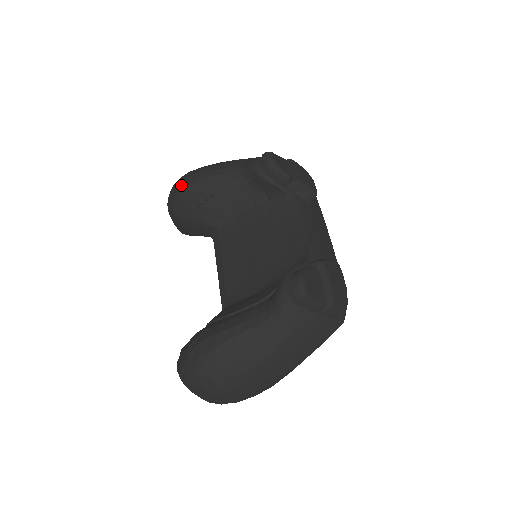
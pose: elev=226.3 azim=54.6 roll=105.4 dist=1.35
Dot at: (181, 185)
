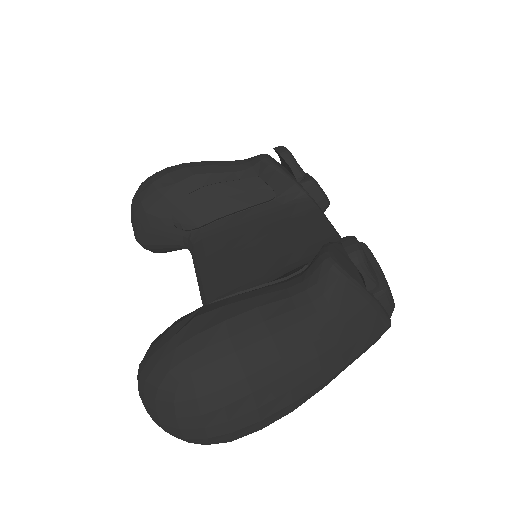
Dot at: (161, 173)
